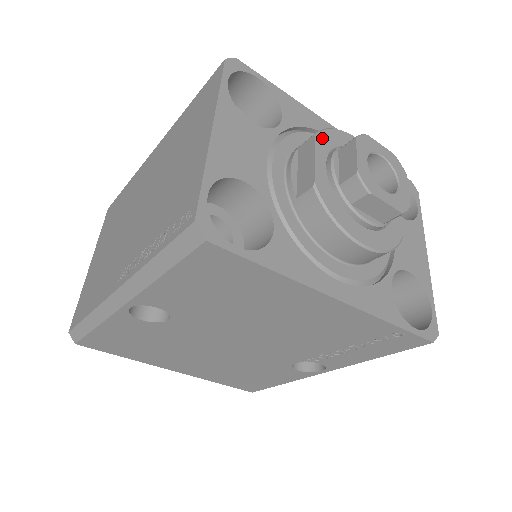
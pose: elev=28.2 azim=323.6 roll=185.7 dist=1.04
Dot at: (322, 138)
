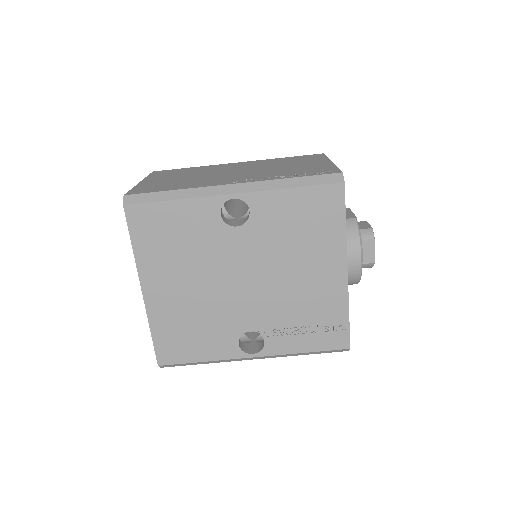
Dot at: occluded
